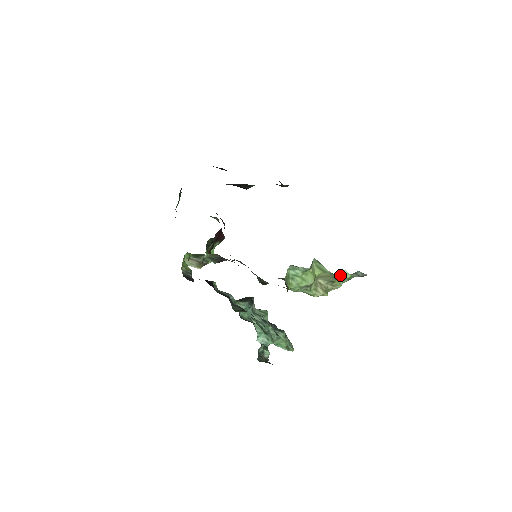
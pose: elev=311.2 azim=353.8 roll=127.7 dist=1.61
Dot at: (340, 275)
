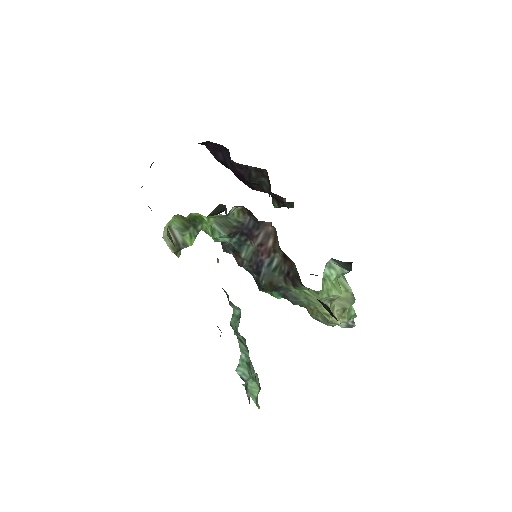
Dot at: occluded
